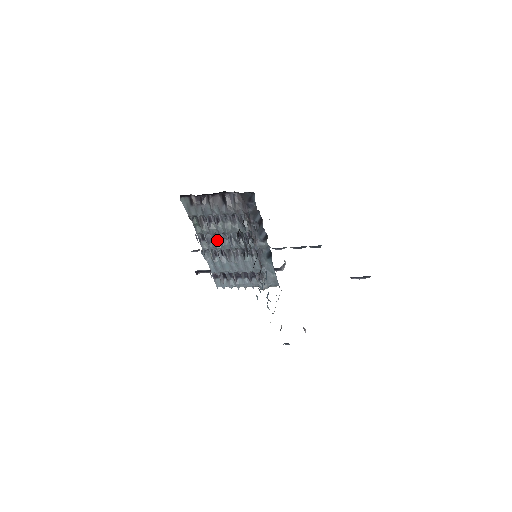
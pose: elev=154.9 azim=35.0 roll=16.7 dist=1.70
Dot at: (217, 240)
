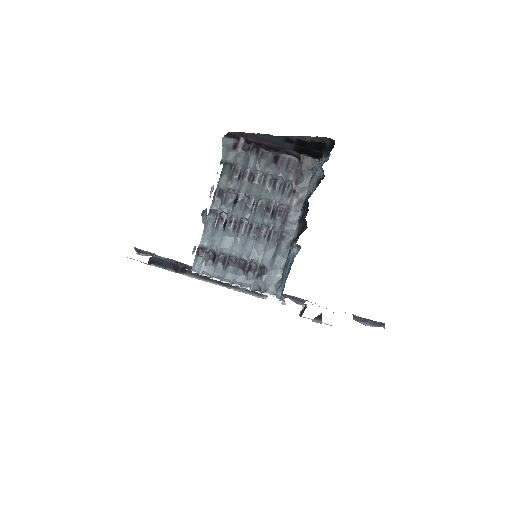
Dot at: (236, 203)
